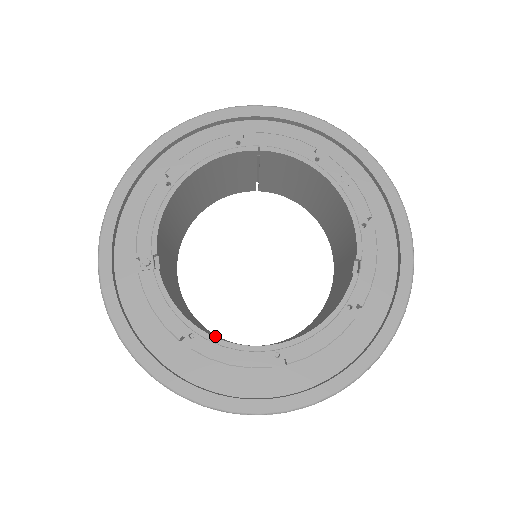
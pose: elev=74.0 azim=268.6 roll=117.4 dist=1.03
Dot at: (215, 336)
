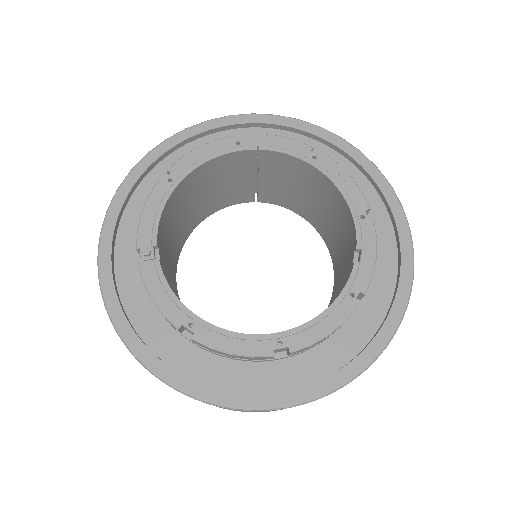
Dot at: occluded
